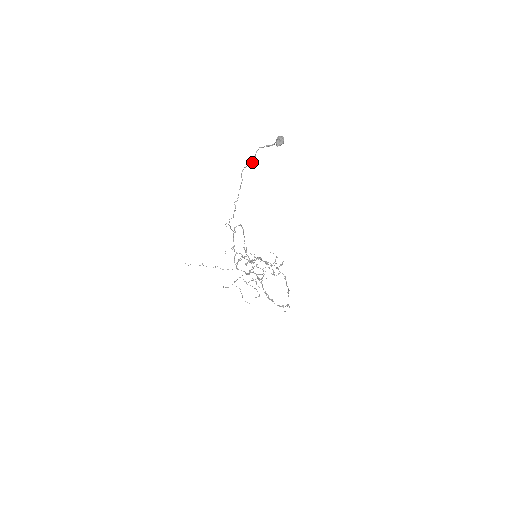
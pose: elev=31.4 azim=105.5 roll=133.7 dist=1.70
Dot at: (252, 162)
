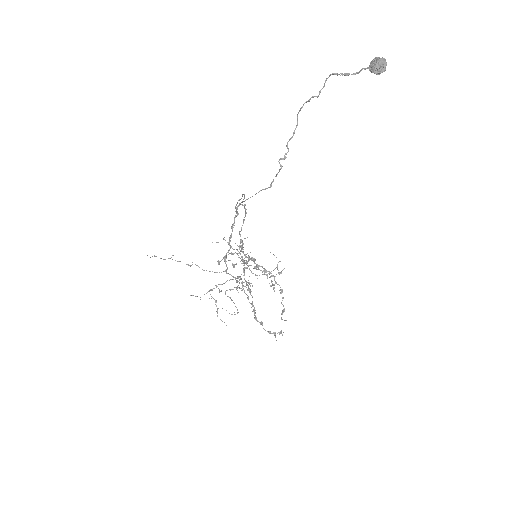
Dot at: occluded
